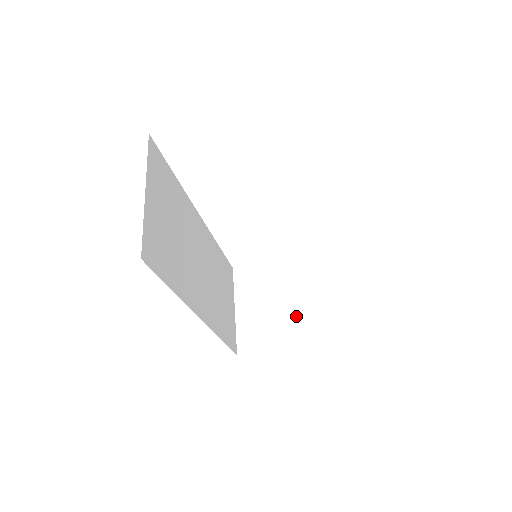
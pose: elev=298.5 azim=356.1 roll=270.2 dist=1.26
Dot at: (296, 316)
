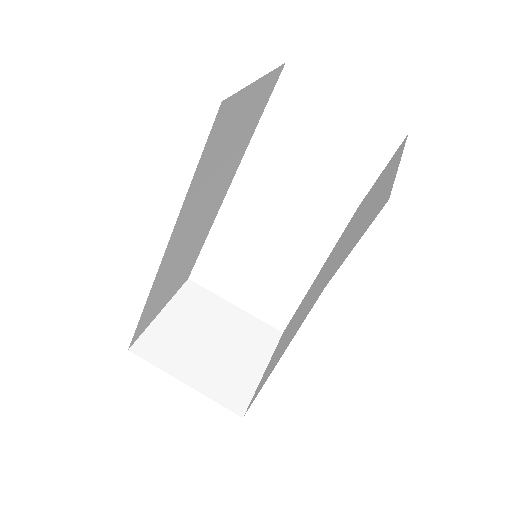
Dot at: (216, 363)
